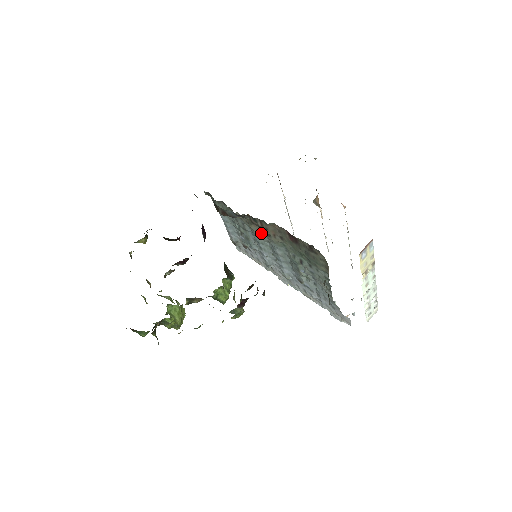
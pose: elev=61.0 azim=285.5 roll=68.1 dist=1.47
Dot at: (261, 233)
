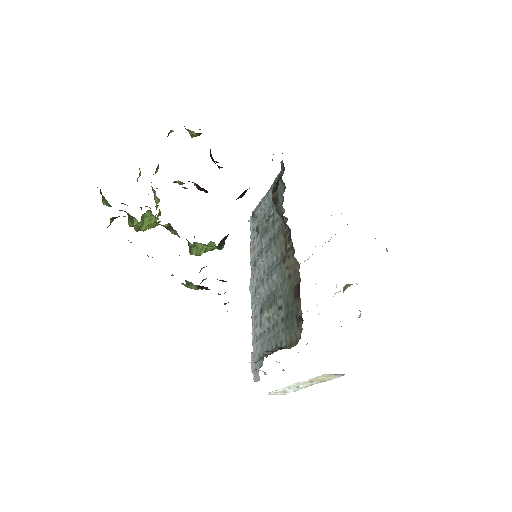
Dot at: (281, 247)
